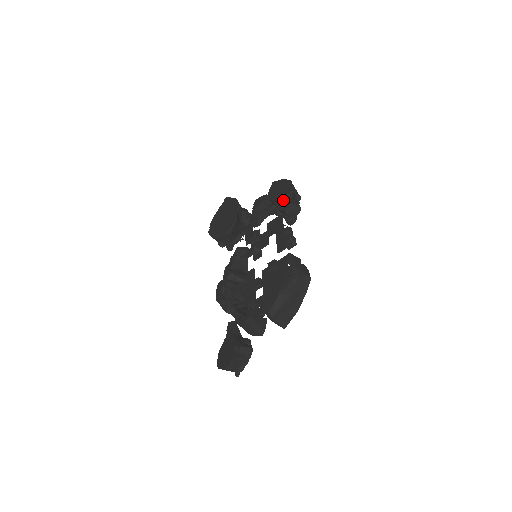
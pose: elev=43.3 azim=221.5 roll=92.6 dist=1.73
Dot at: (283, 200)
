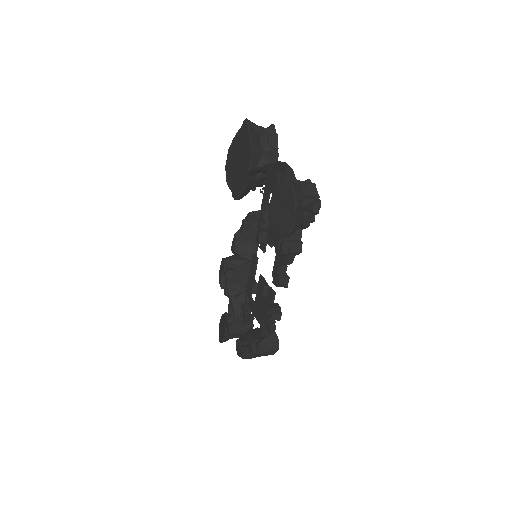
Dot at: (277, 237)
